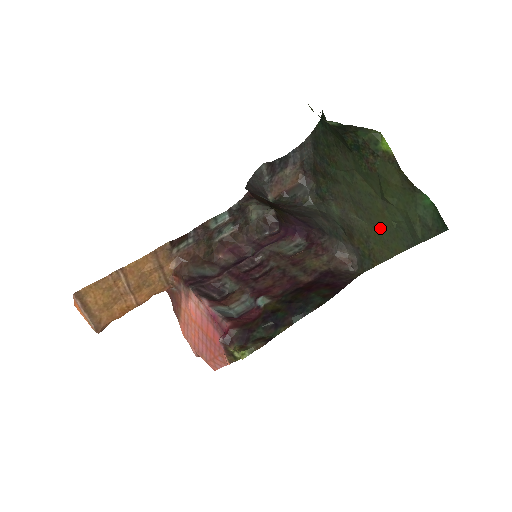
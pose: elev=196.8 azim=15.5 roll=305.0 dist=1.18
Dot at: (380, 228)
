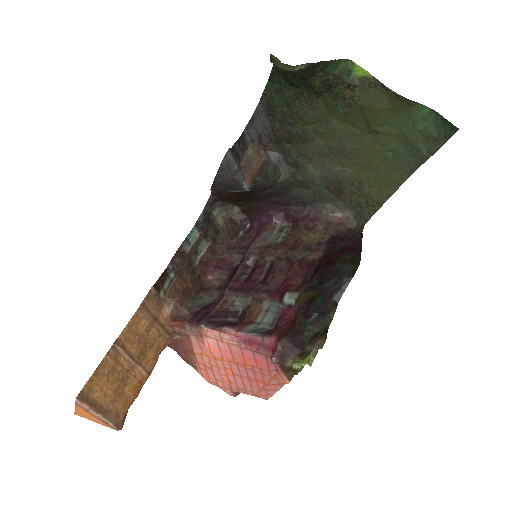
Dot at: (373, 167)
